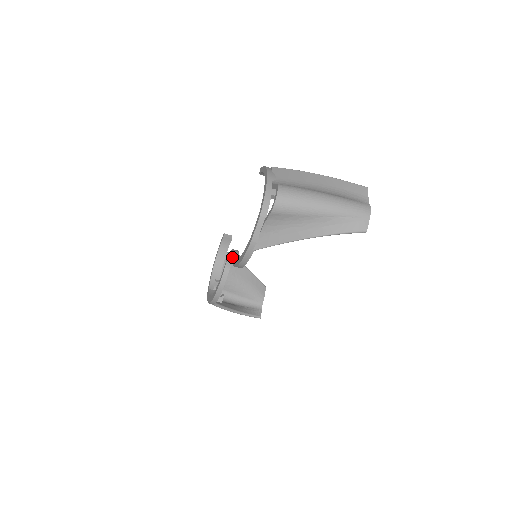
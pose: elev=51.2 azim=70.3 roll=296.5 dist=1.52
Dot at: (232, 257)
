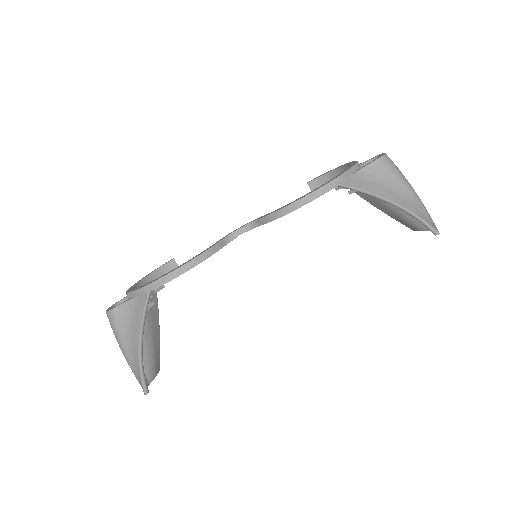
Dot at: (259, 218)
